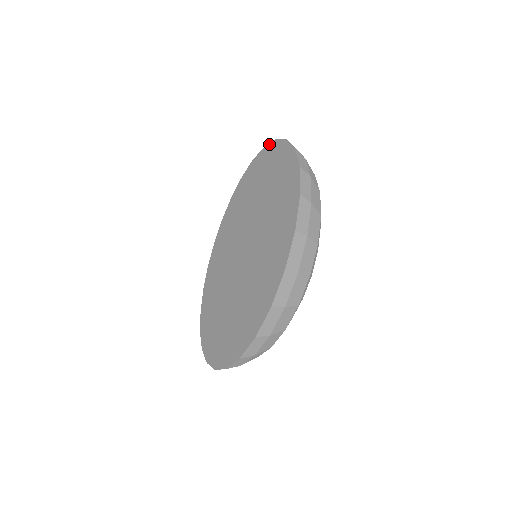
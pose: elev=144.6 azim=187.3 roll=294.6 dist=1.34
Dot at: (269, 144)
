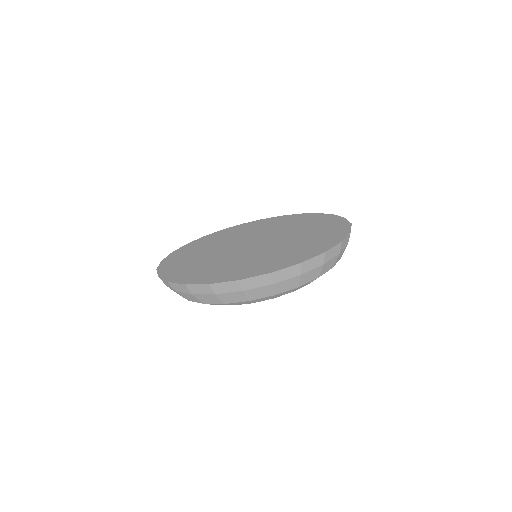
Dot at: (326, 214)
